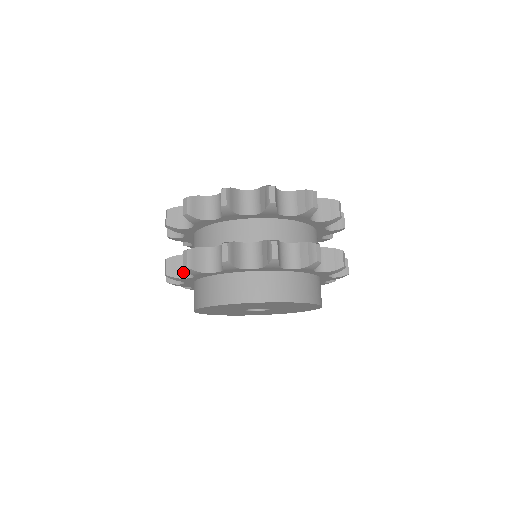
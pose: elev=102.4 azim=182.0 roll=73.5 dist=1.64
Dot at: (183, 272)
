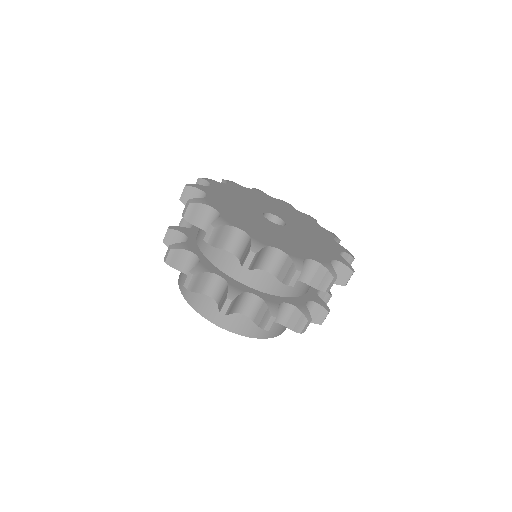
Dot at: (236, 308)
